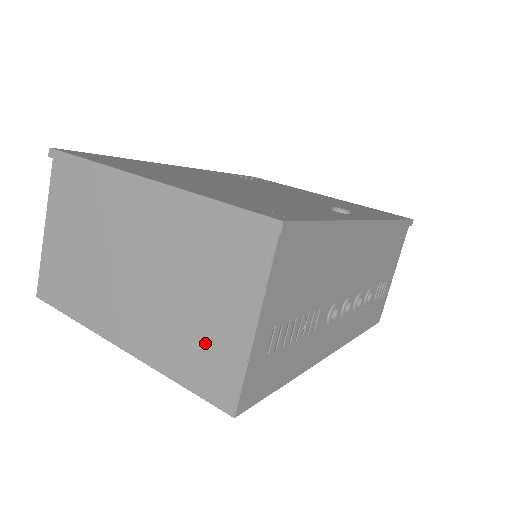
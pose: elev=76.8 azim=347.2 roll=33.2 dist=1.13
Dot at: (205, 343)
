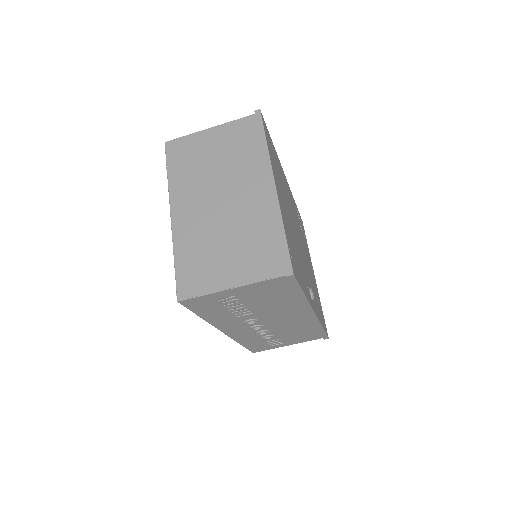
Dot at: (207, 265)
